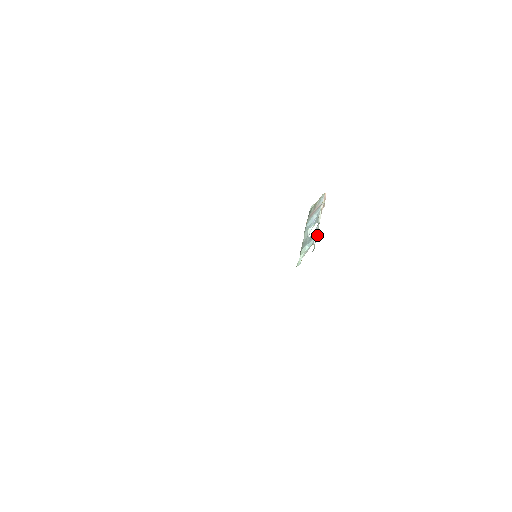
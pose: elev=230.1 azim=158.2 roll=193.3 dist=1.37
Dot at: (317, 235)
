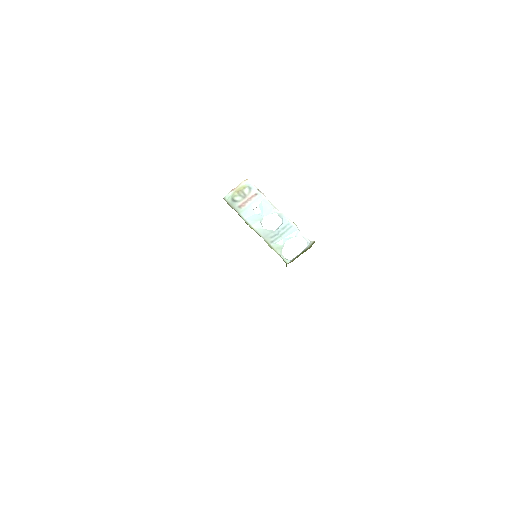
Dot at: (296, 226)
